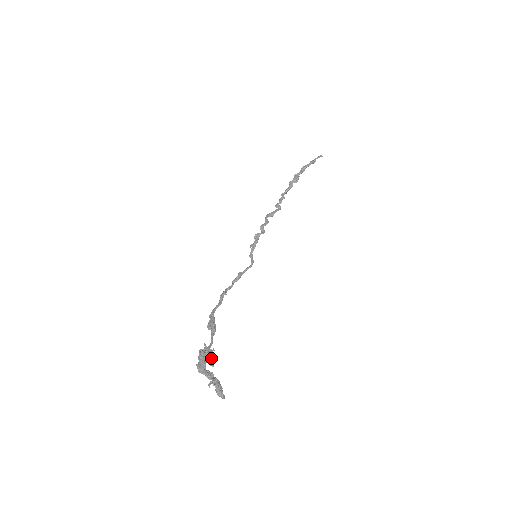
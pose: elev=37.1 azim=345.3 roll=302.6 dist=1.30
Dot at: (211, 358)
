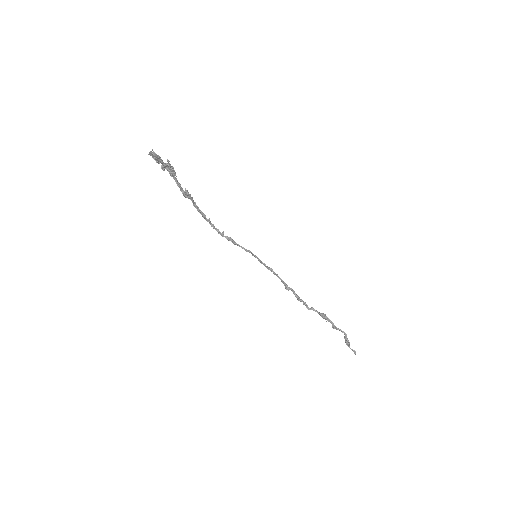
Dot at: (172, 166)
